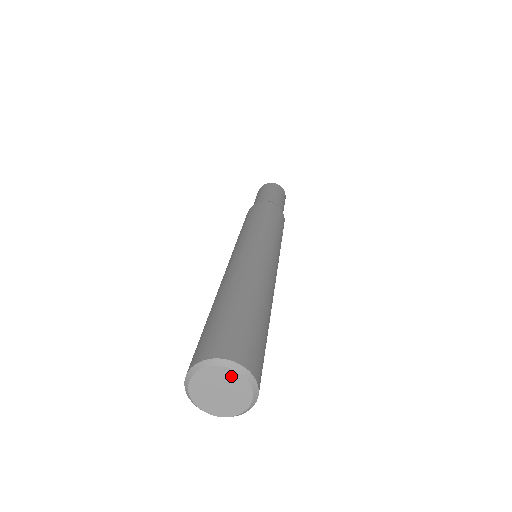
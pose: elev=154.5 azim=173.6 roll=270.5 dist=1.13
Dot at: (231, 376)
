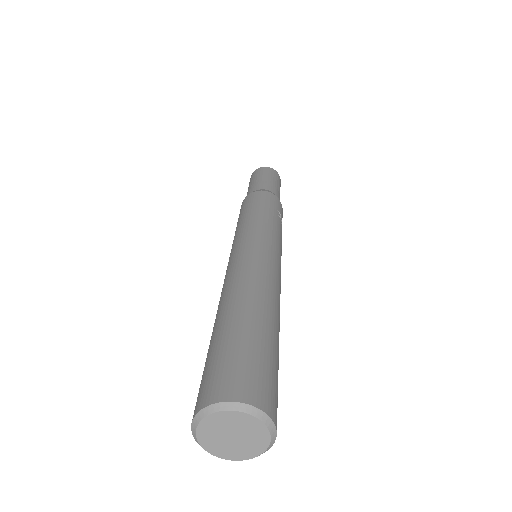
Dot at: (233, 418)
